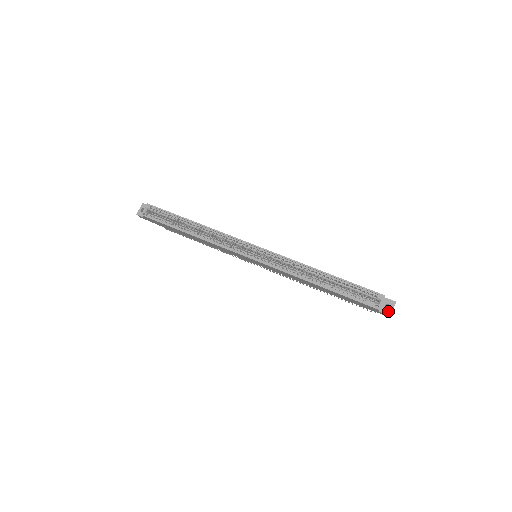
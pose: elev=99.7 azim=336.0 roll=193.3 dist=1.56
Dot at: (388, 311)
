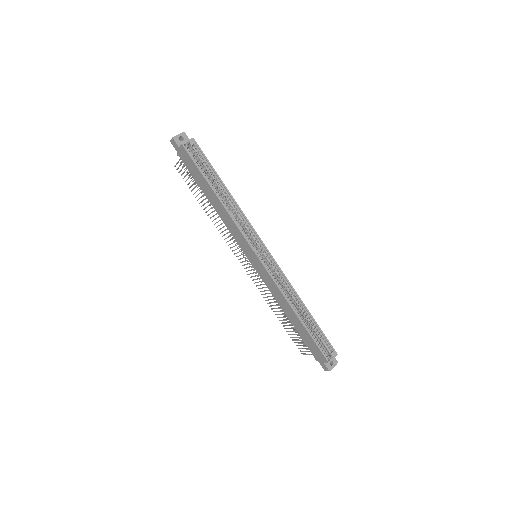
Dot at: (330, 366)
